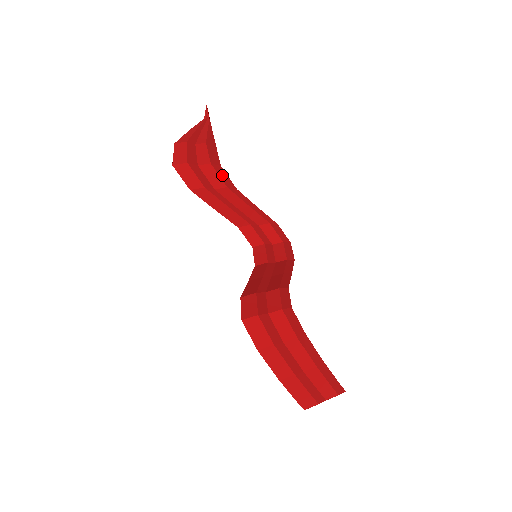
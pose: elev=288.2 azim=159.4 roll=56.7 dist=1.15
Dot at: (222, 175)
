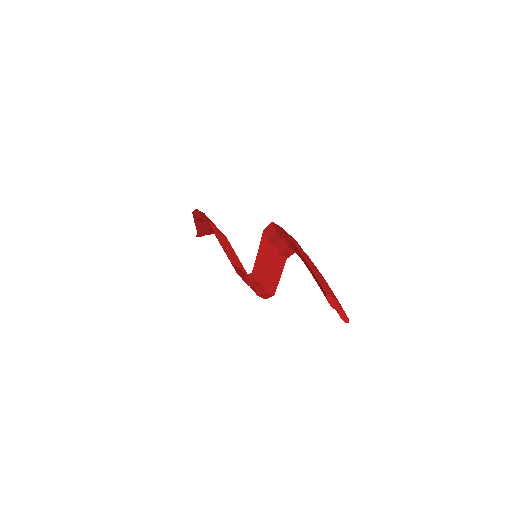
Dot at: occluded
